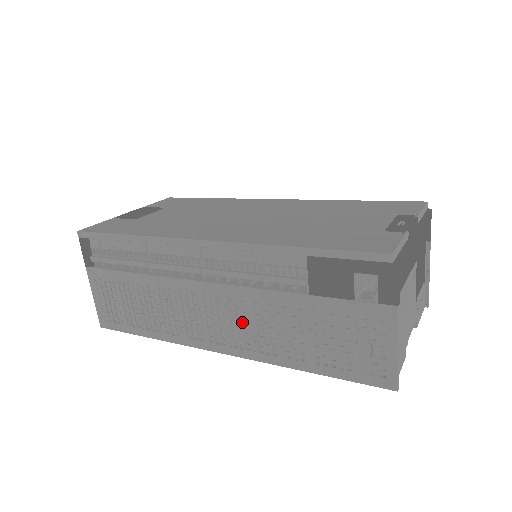
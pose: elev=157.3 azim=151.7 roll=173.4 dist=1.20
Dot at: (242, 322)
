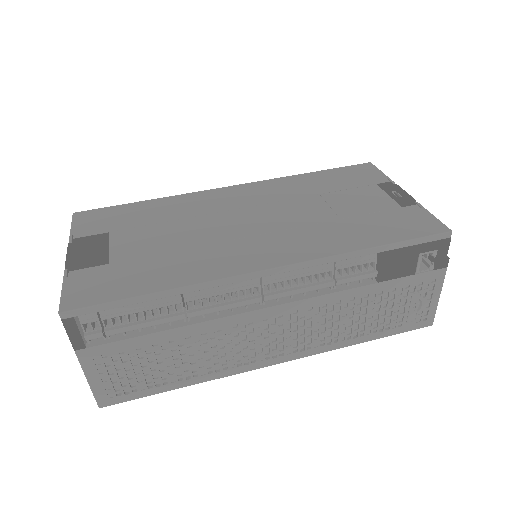
Dot at: (306, 328)
